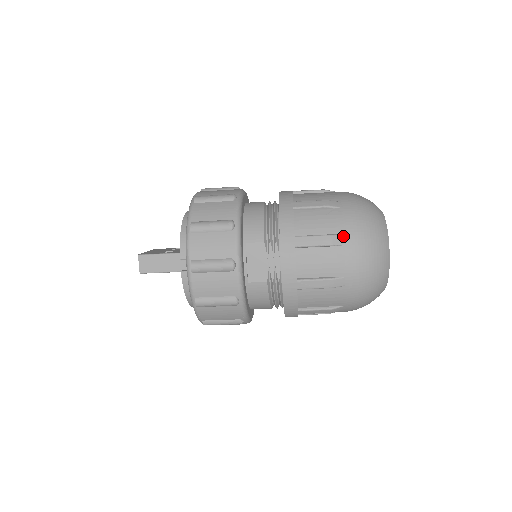
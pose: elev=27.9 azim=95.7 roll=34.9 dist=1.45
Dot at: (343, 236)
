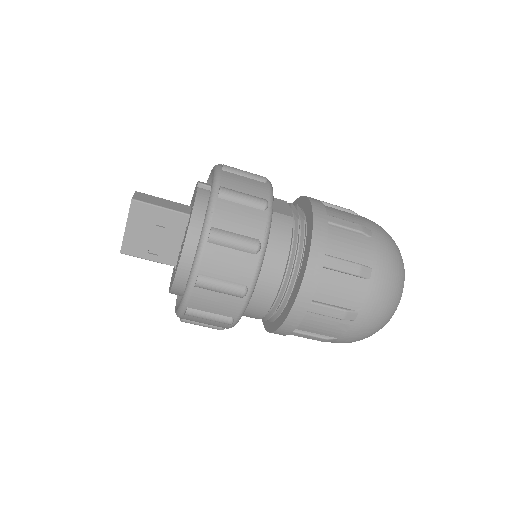
Dot at: occluded
